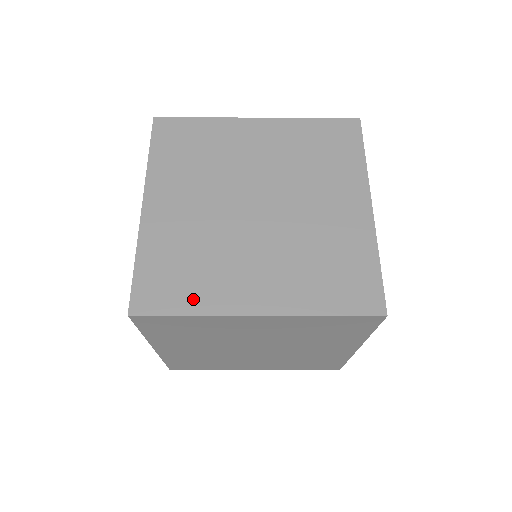
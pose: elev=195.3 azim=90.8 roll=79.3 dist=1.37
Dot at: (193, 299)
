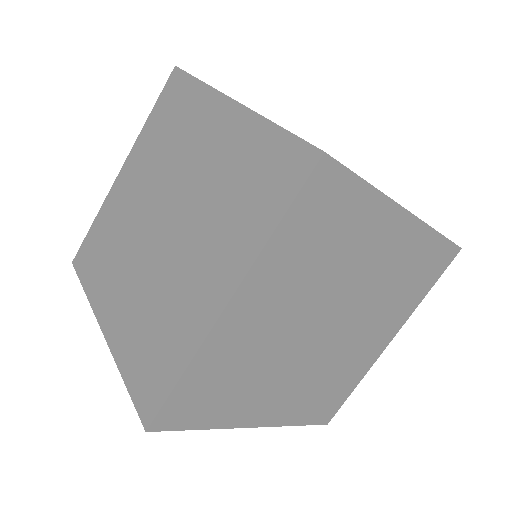
Dot at: (215, 416)
